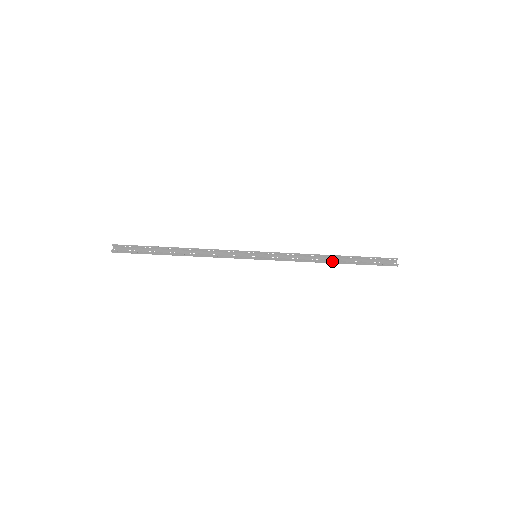
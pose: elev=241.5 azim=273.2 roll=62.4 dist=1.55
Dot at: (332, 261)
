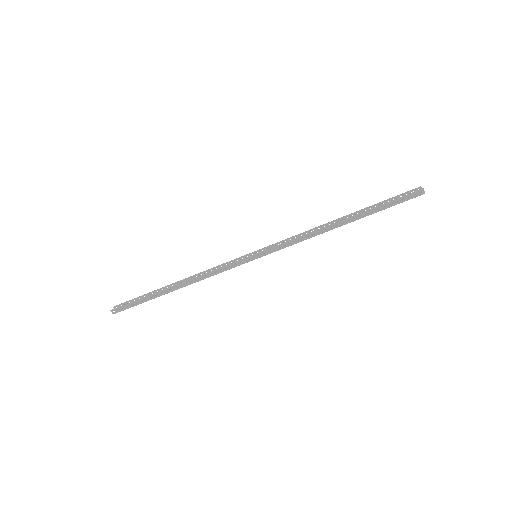
Dot at: (341, 221)
